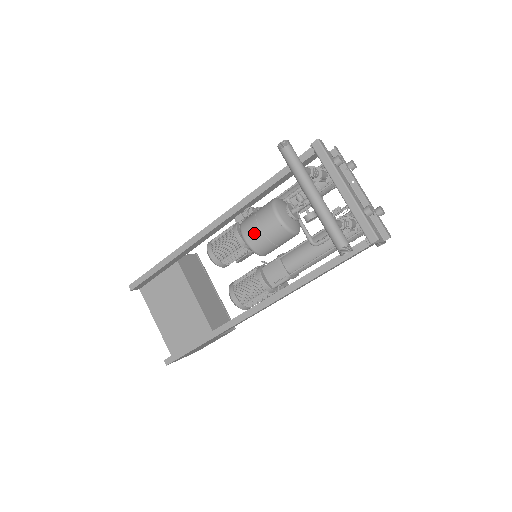
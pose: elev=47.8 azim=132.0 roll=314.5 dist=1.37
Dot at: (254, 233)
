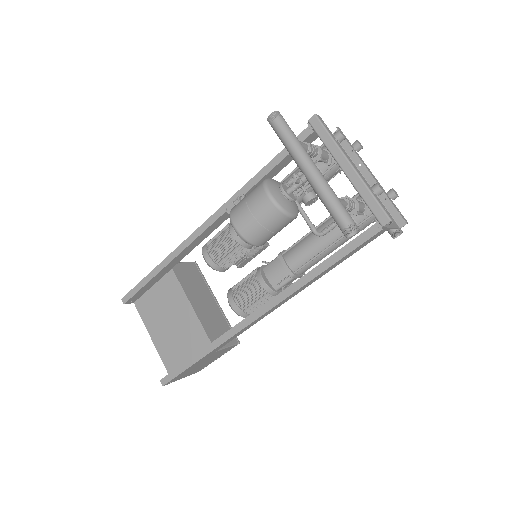
Dot at: (244, 218)
